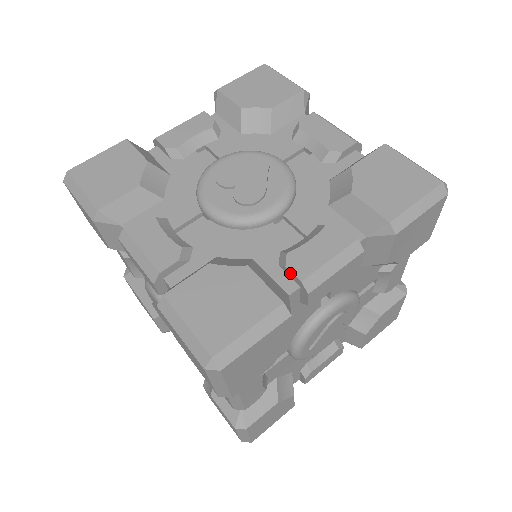
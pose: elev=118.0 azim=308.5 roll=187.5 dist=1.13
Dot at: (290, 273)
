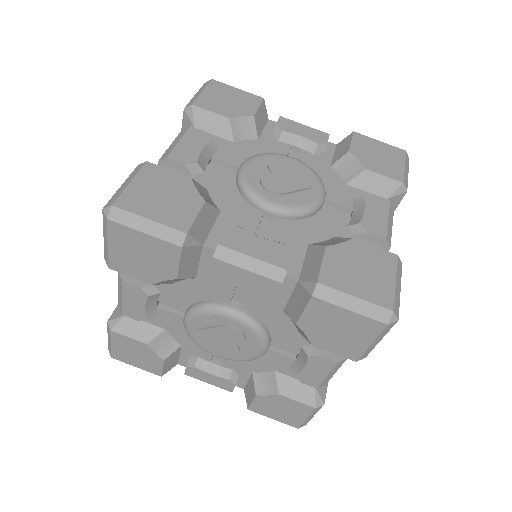
Dot at: (222, 236)
